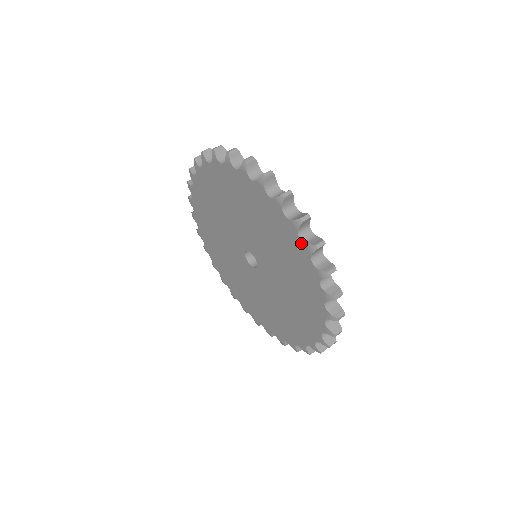
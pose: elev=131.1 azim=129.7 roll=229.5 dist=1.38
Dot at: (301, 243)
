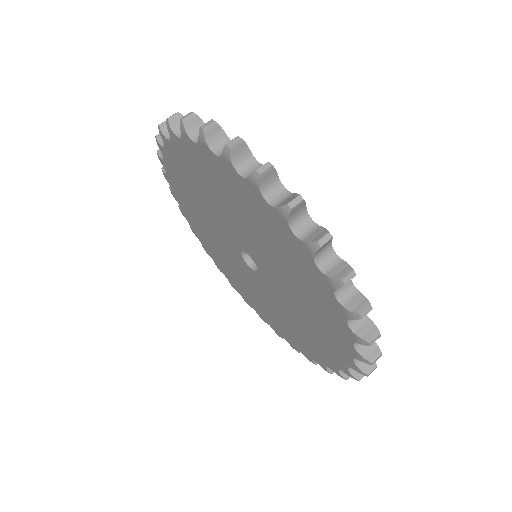
Dot at: (221, 161)
